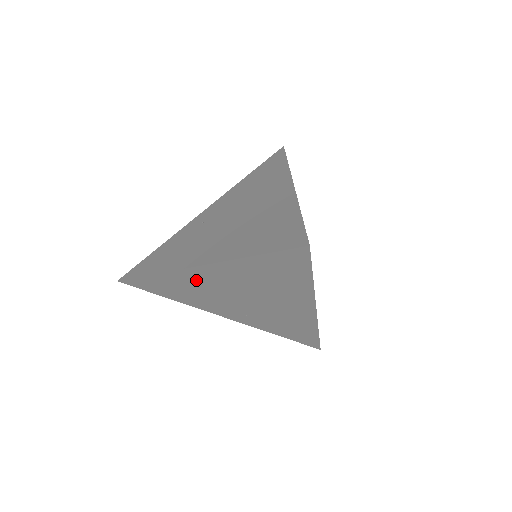
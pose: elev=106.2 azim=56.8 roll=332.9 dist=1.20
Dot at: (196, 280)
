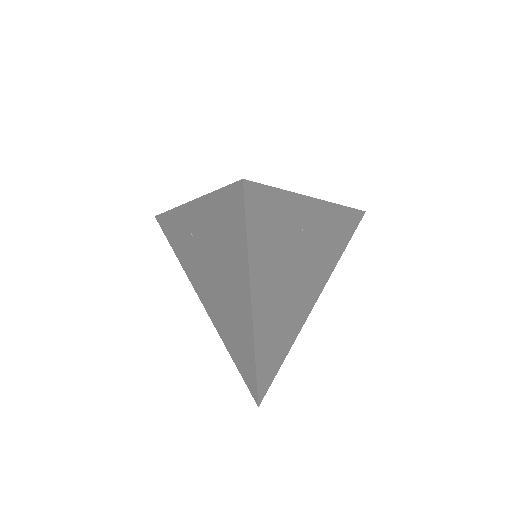
Dot at: occluded
